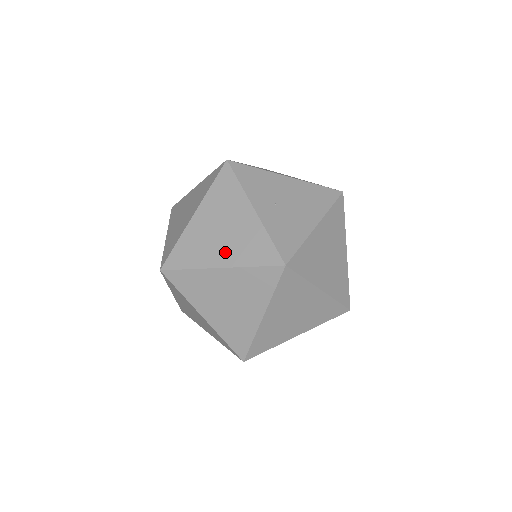
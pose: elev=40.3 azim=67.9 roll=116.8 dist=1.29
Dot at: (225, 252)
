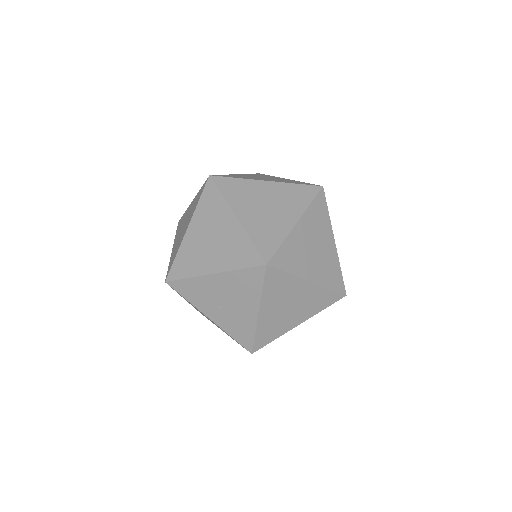
Dot at: occluded
